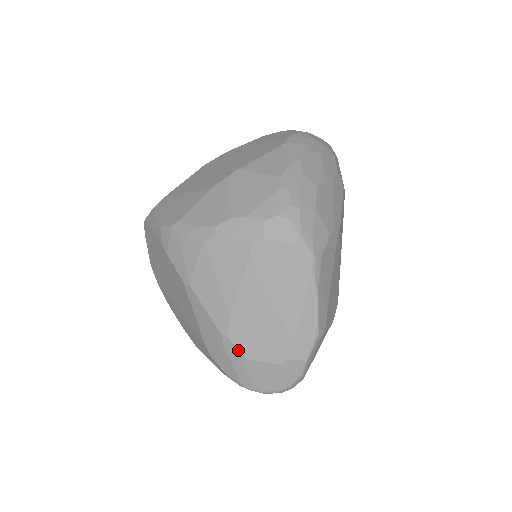
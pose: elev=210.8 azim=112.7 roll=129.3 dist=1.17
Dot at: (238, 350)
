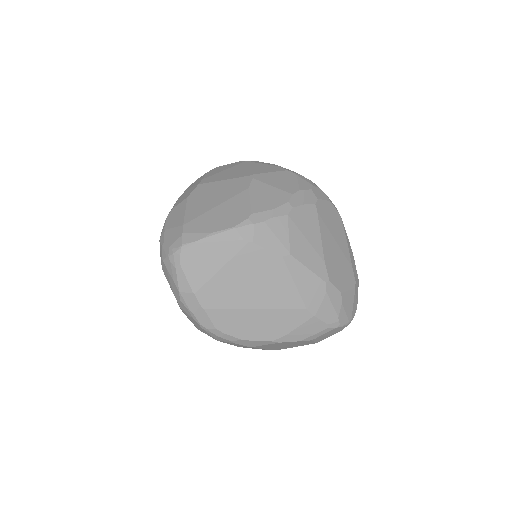
Dot at: (336, 288)
